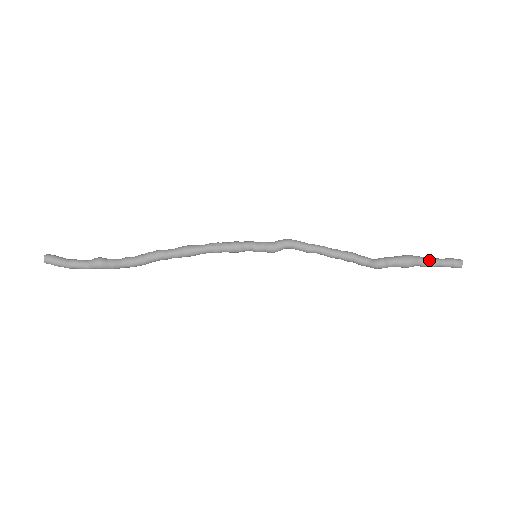
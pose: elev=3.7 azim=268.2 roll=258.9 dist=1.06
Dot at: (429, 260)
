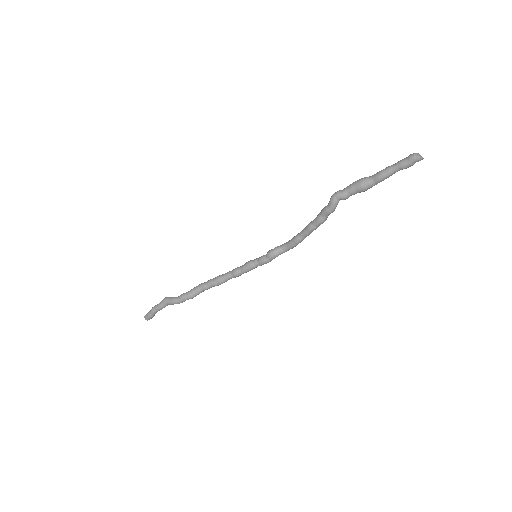
Dot at: (382, 171)
